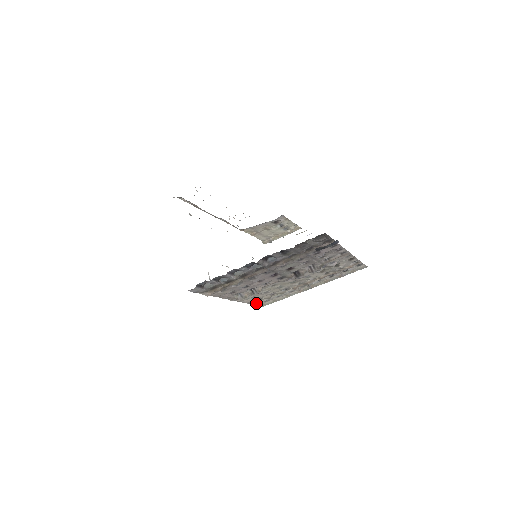
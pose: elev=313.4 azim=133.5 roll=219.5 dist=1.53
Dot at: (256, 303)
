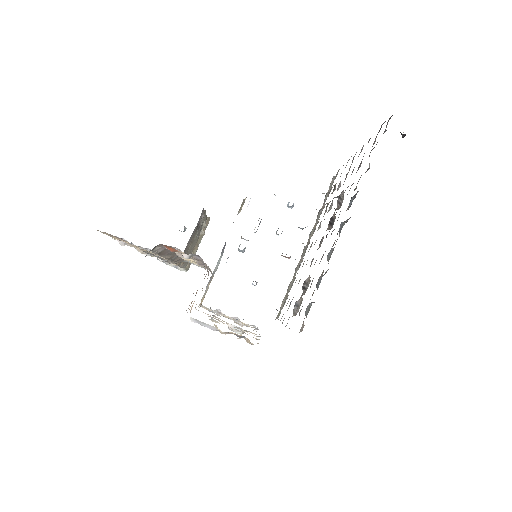
Dot at: occluded
